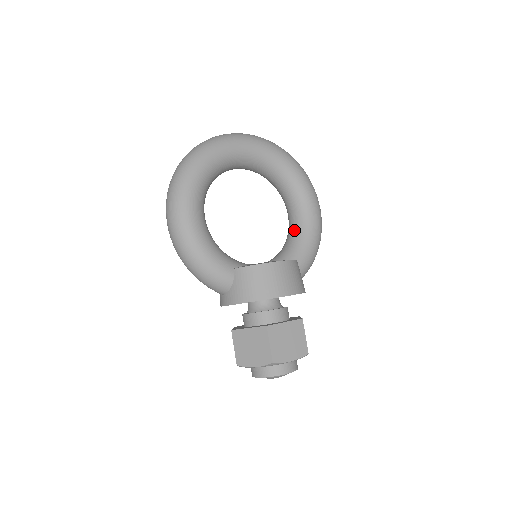
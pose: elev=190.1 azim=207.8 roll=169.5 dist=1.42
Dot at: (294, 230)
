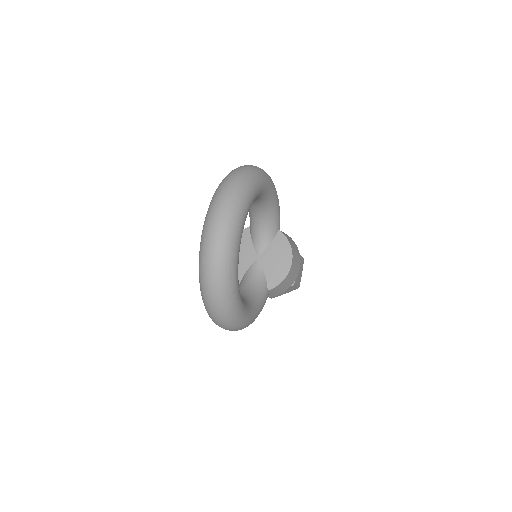
Dot at: (263, 212)
